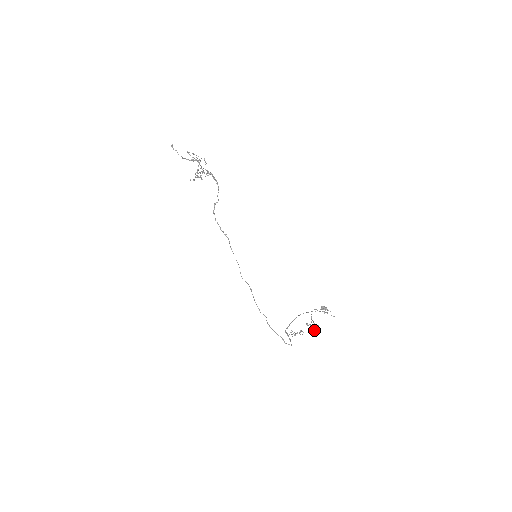
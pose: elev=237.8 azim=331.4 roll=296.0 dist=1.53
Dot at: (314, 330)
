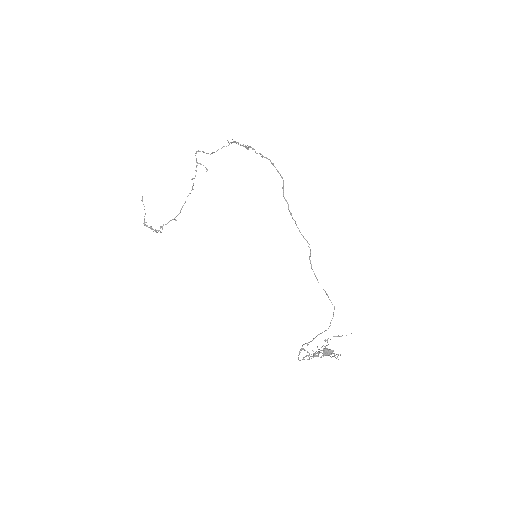
Dot at: (332, 356)
